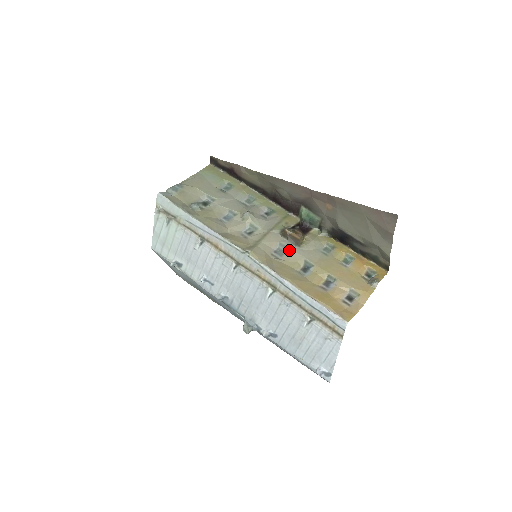
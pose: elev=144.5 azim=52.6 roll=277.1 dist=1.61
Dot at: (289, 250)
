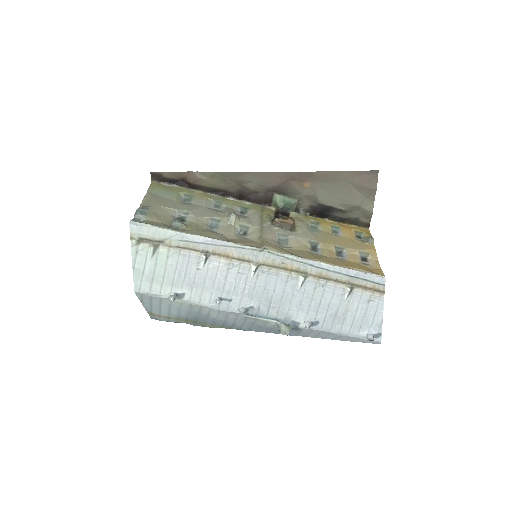
Dot at: (289, 237)
